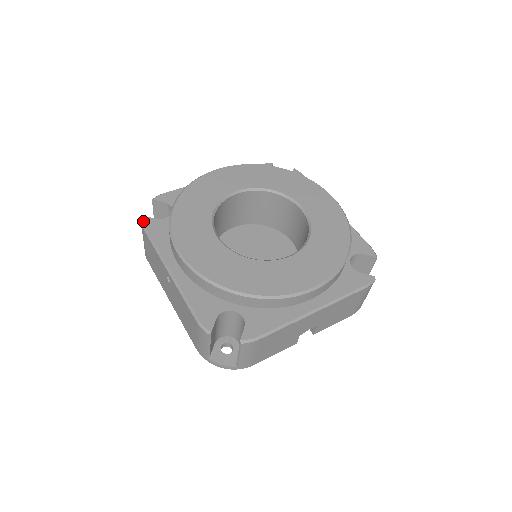
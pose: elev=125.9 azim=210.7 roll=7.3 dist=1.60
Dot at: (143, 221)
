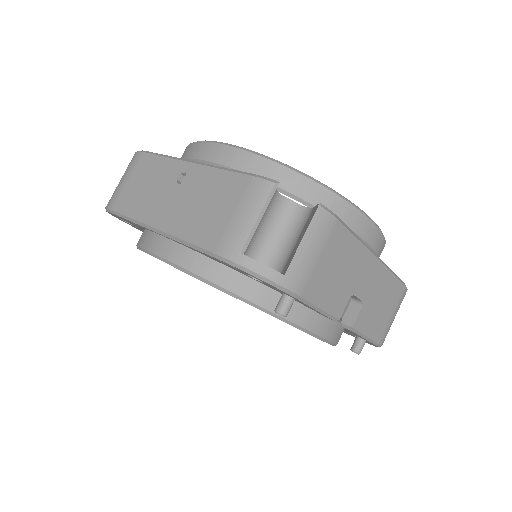
Dot at: (142, 150)
